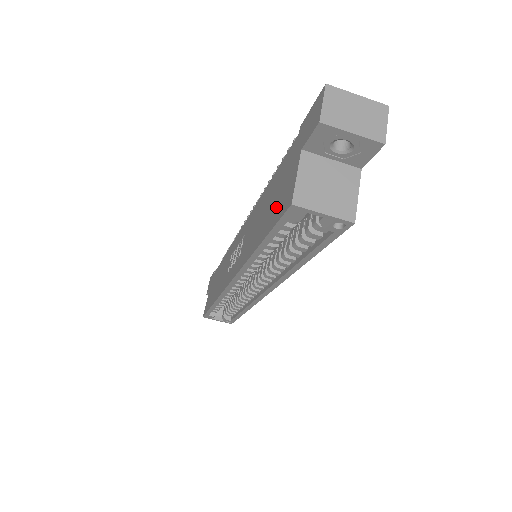
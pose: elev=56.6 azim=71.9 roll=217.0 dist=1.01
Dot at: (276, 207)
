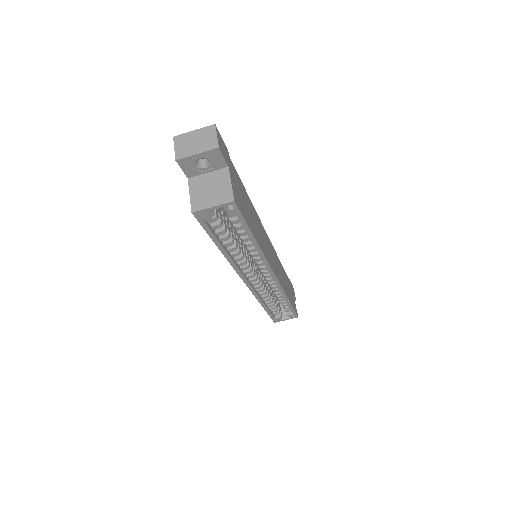
Dot at: occluded
